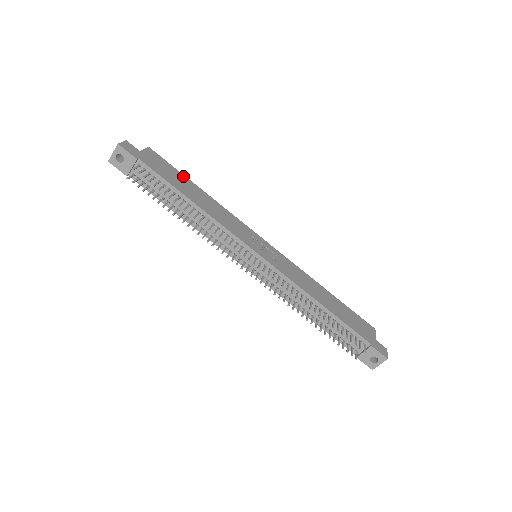
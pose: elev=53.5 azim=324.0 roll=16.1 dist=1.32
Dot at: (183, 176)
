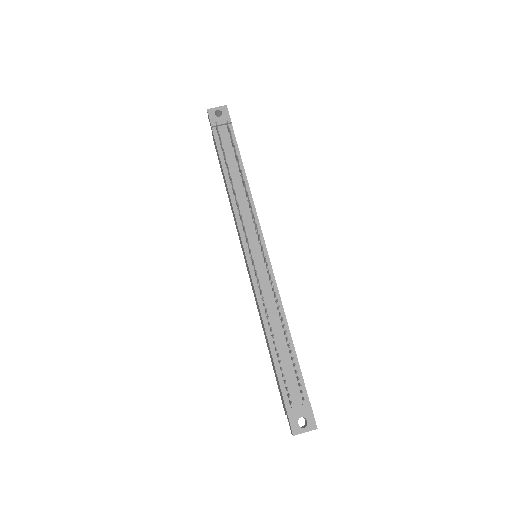
Dot at: occluded
